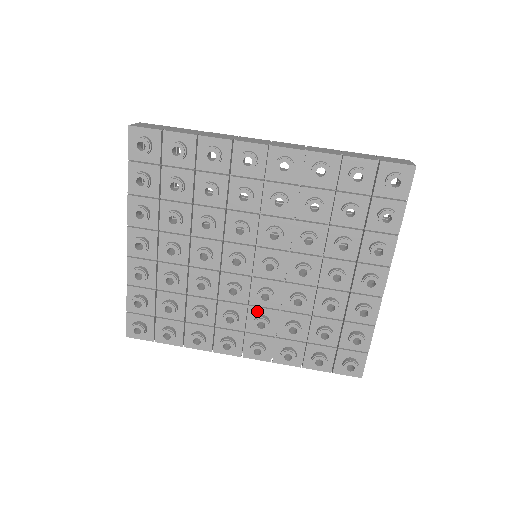
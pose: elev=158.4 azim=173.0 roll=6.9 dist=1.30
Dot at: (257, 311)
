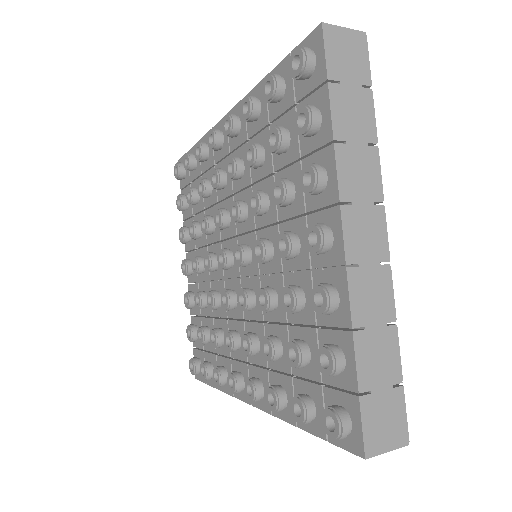
Dot at: (250, 328)
